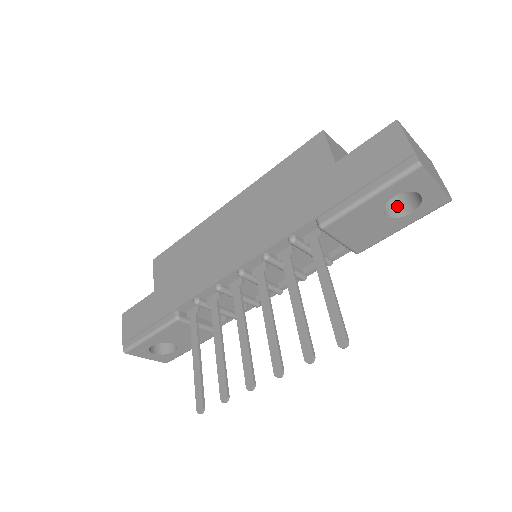
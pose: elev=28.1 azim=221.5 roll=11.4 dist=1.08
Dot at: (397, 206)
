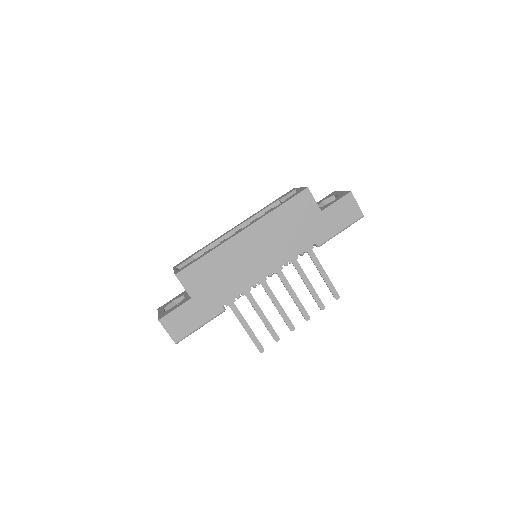
Dot at: occluded
